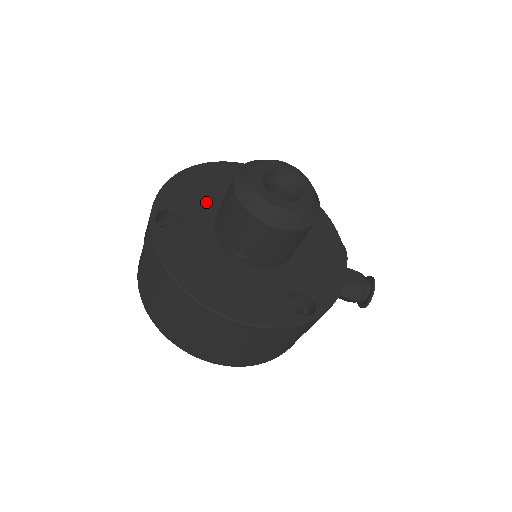
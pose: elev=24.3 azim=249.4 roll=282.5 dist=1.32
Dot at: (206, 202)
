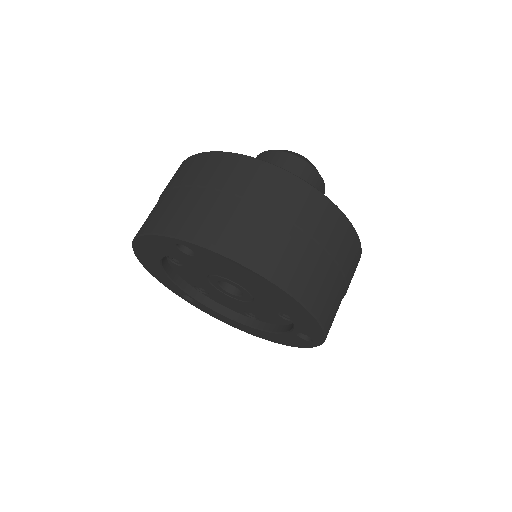
Dot at: occluded
